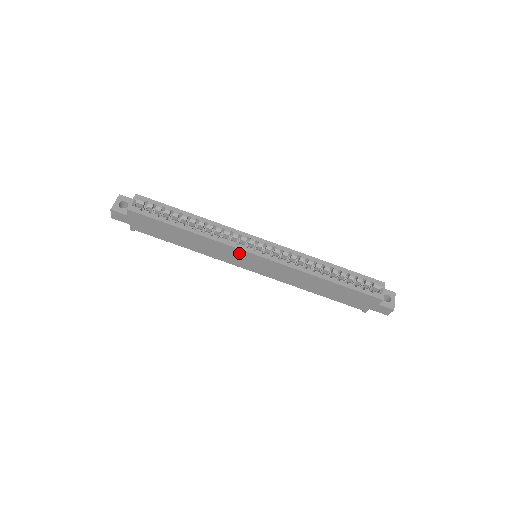
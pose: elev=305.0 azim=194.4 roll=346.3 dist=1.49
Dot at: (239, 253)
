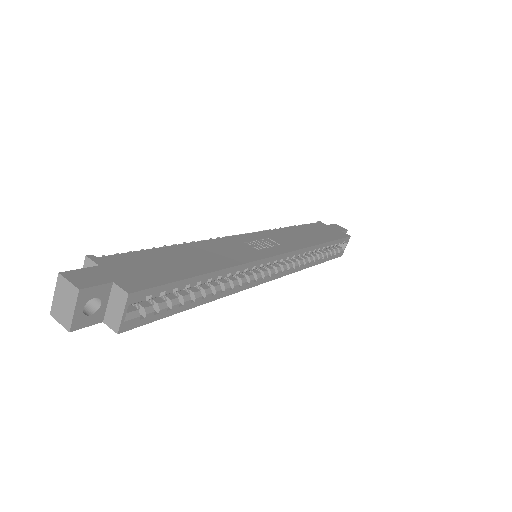
Dot at: occluded
